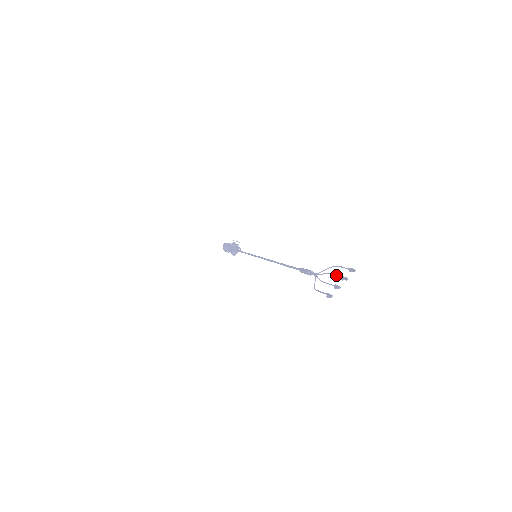
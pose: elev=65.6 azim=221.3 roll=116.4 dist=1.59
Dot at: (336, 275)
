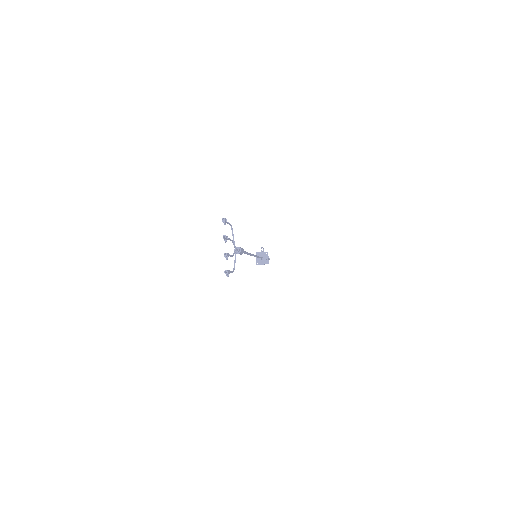
Dot at: occluded
